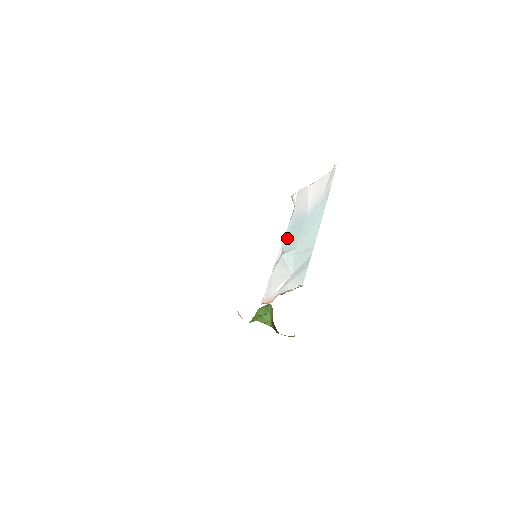
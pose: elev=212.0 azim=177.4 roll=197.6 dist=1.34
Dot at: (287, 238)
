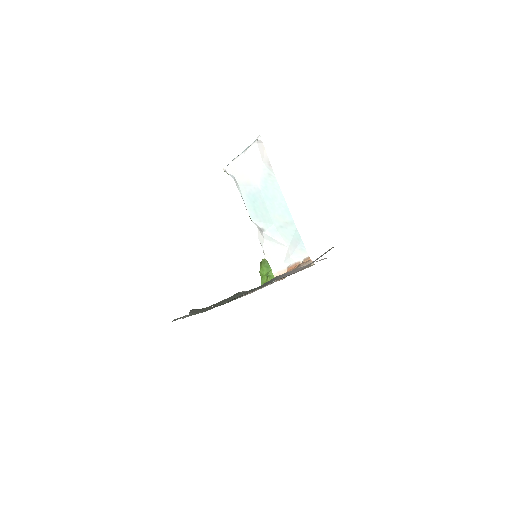
Dot at: (253, 214)
